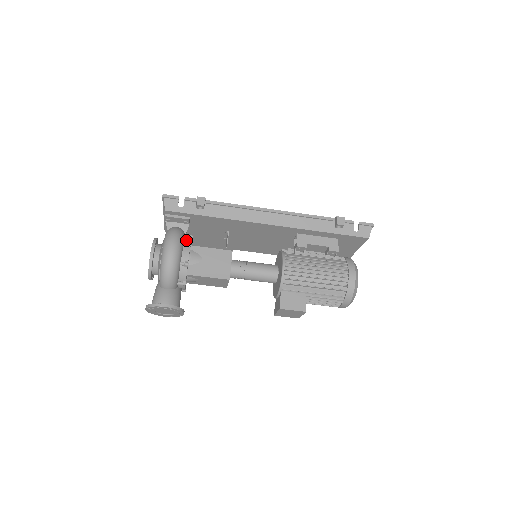
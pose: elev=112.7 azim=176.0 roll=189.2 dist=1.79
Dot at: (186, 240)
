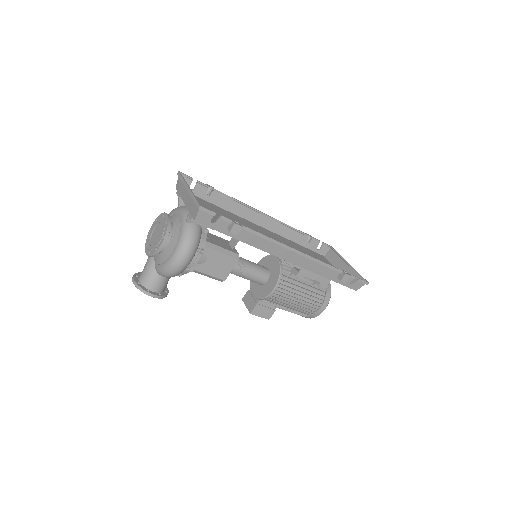
Dot at: (200, 243)
